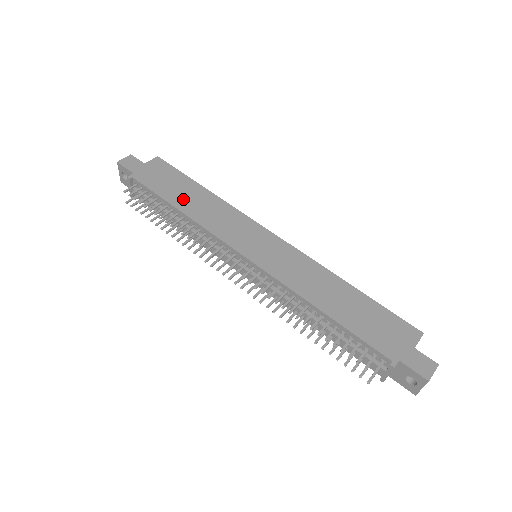
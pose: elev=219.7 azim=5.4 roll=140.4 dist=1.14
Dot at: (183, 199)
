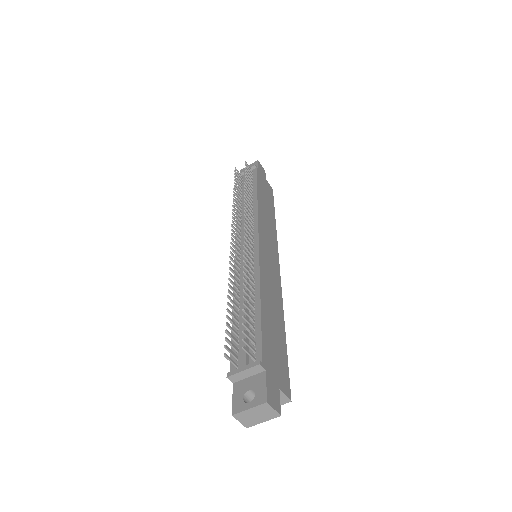
Dot at: (264, 200)
